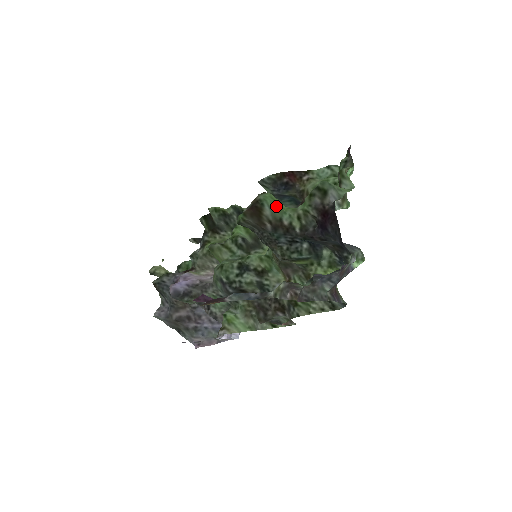
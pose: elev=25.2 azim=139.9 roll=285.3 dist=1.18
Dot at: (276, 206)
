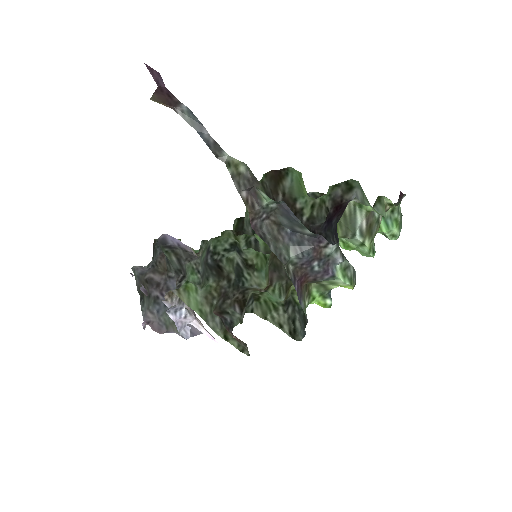
Dot at: (299, 184)
